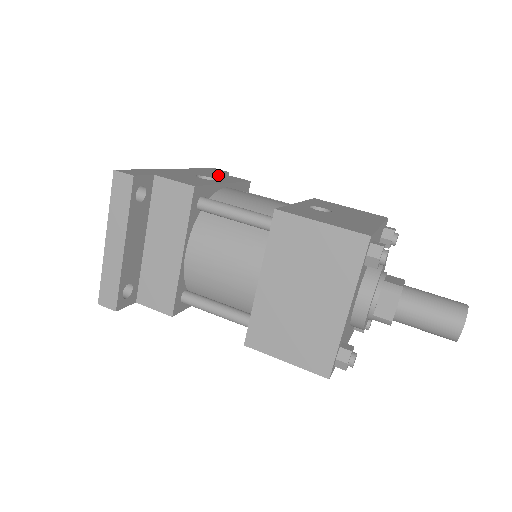
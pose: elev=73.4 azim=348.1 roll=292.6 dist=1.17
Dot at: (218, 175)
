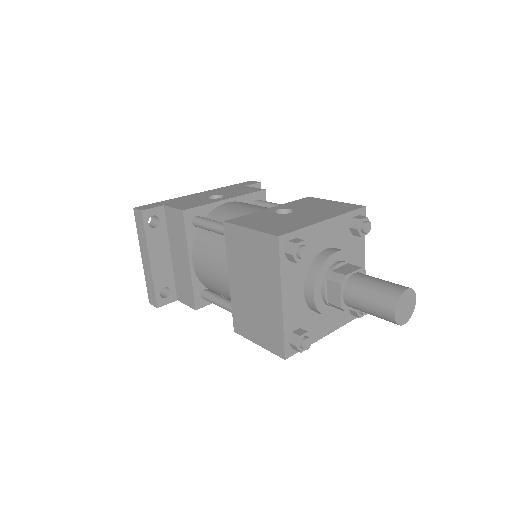
Dot at: (237, 190)
